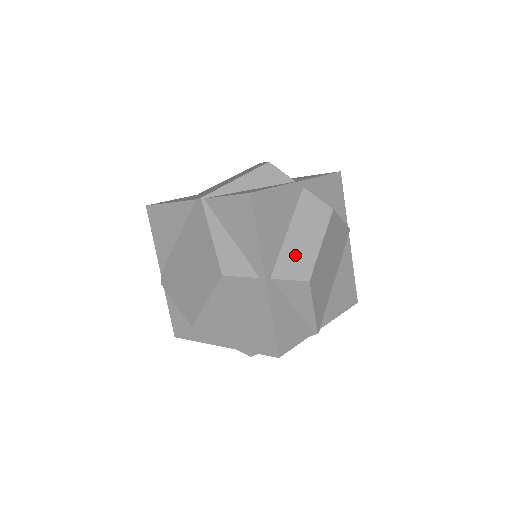
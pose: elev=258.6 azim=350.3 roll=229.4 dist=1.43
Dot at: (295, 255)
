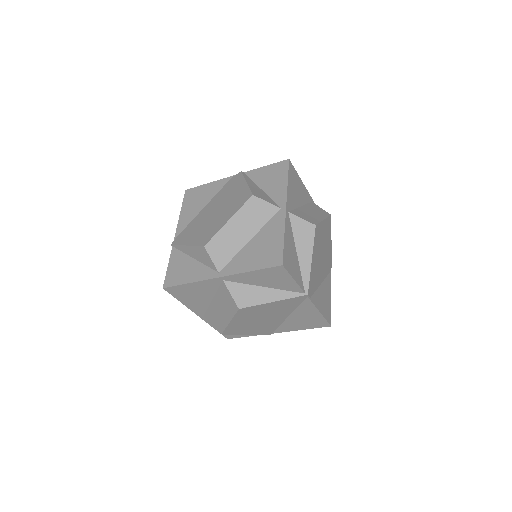
Dot at: (215, 316)
